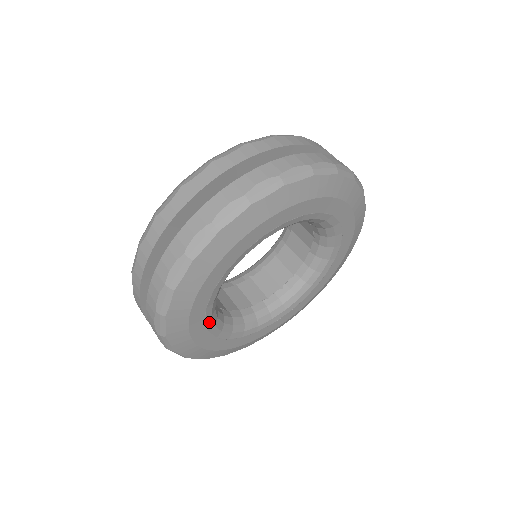
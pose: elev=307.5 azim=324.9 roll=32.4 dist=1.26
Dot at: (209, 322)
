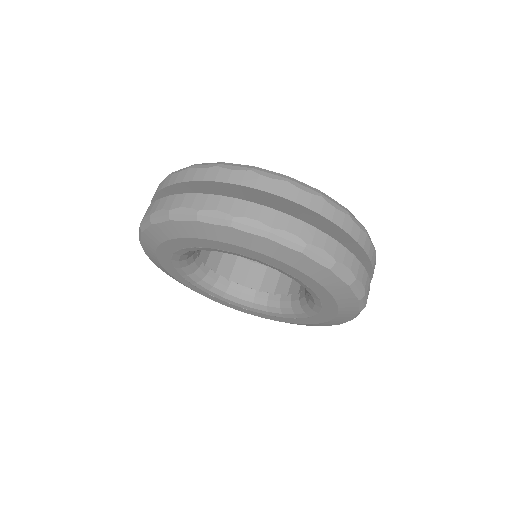
Dot at: (187, 278)
